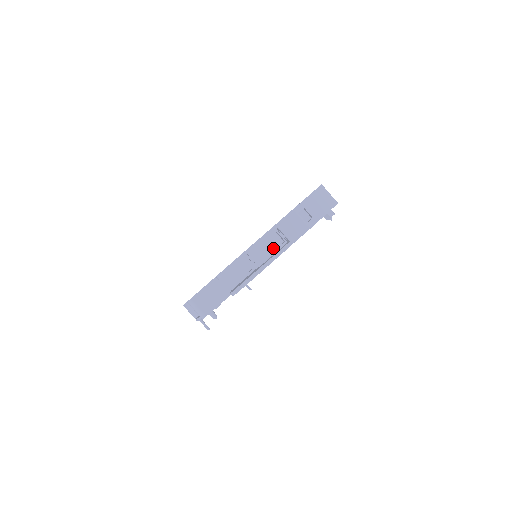
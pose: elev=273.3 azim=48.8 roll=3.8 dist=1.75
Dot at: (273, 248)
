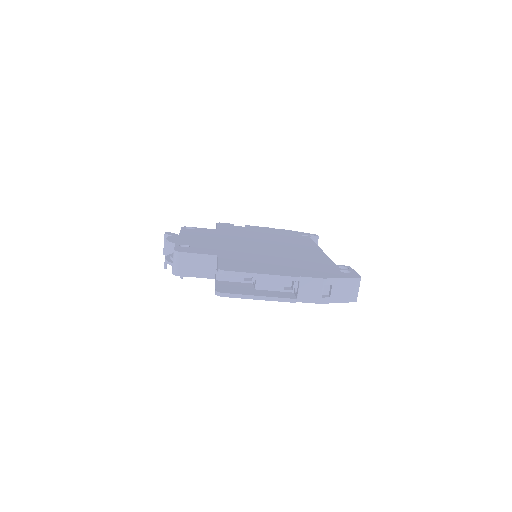
Dot at: (279, 286)
